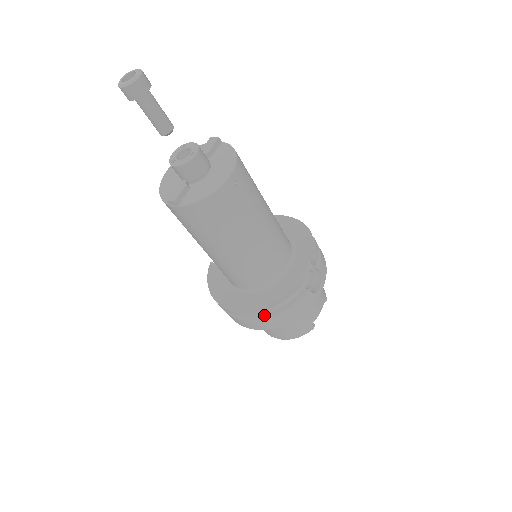
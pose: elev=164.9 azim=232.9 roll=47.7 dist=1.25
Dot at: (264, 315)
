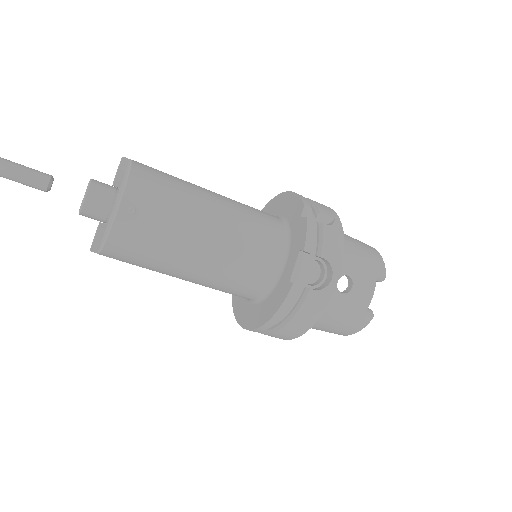
Dot at: (273, 327)
